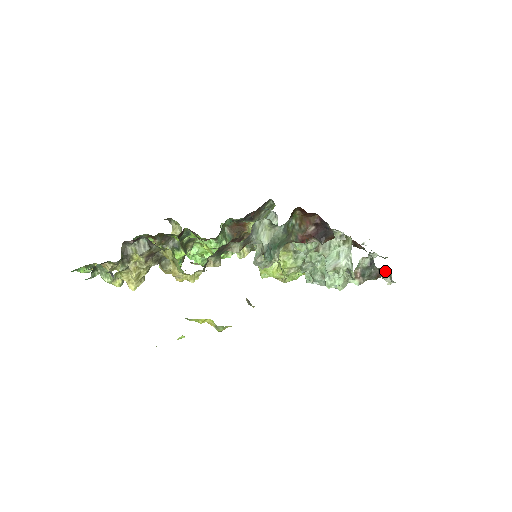
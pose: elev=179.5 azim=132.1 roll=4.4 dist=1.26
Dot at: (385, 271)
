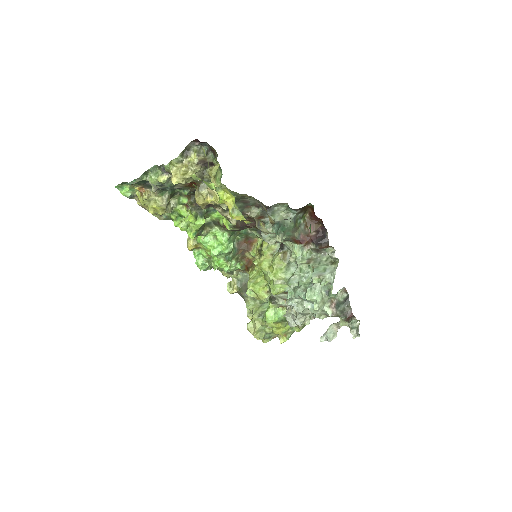
Dot at: (355, 317)
